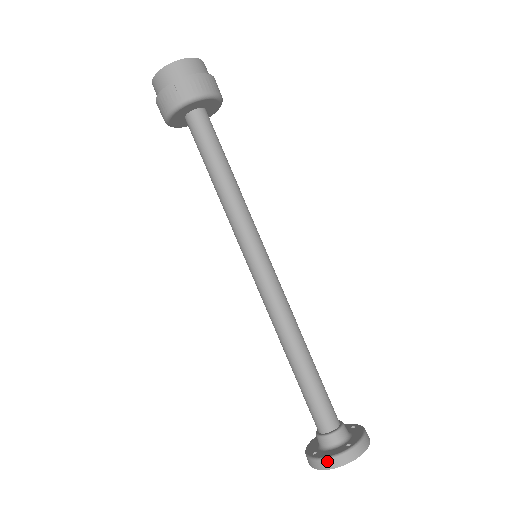
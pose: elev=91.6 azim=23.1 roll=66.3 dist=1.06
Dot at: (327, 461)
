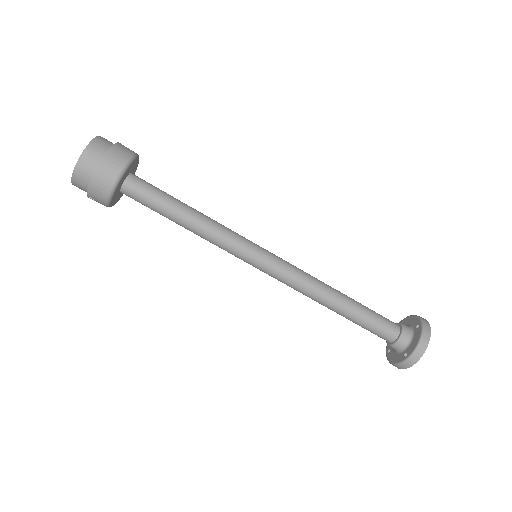
Dot at: (393, 365)
